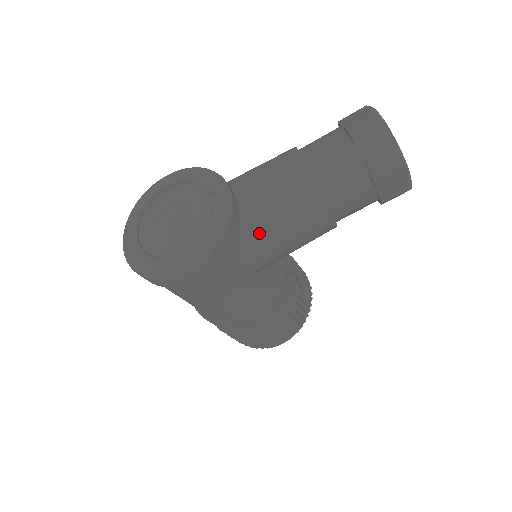
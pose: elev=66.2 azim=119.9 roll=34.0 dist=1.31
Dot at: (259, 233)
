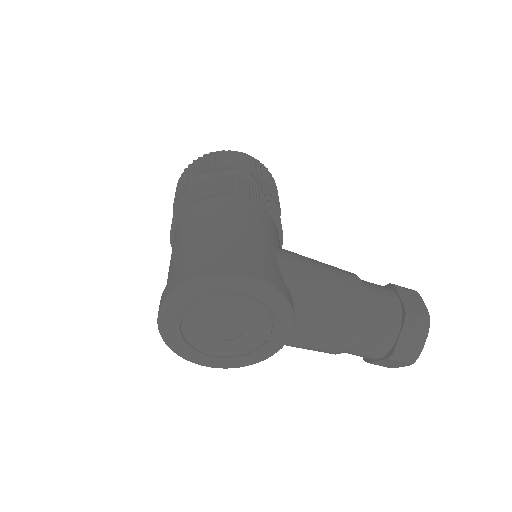
Dot at: occluded
